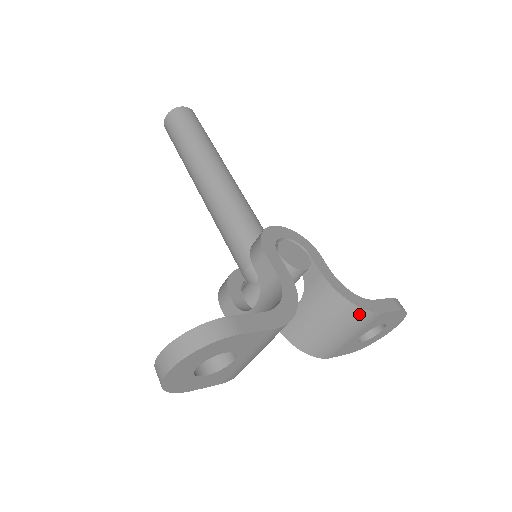
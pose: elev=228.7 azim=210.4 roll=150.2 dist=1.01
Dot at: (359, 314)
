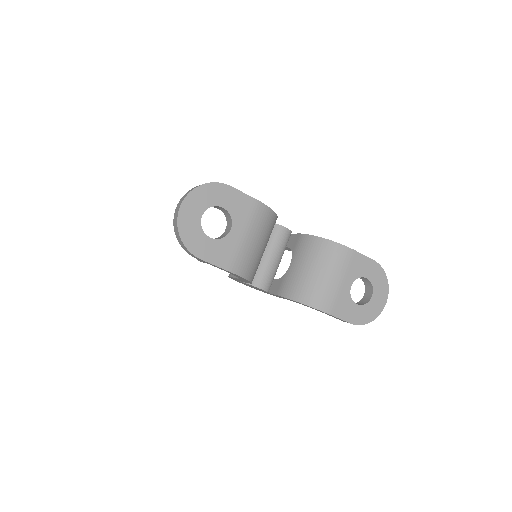
Dot at: (335, 248)
